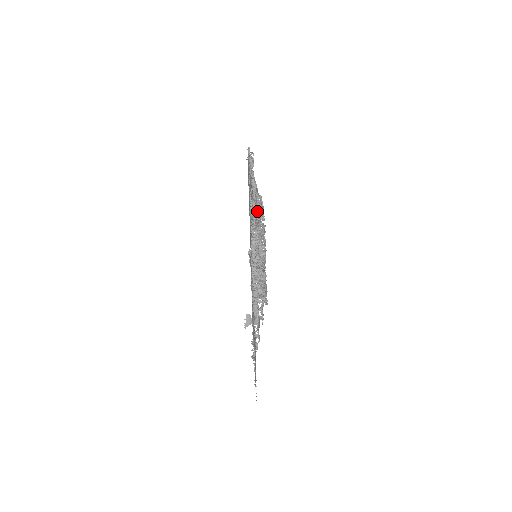
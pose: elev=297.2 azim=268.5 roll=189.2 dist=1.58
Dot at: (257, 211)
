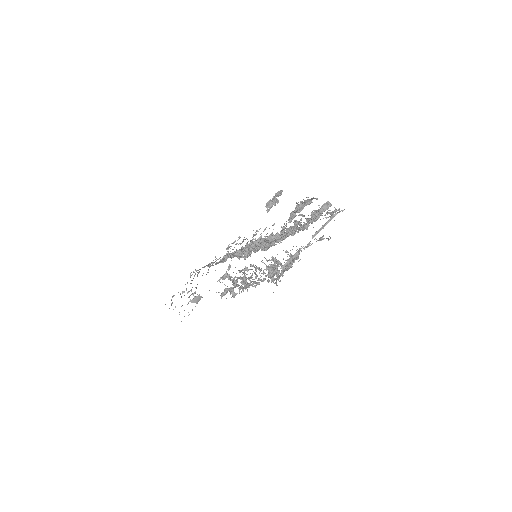
Dot at: (299, 224)
